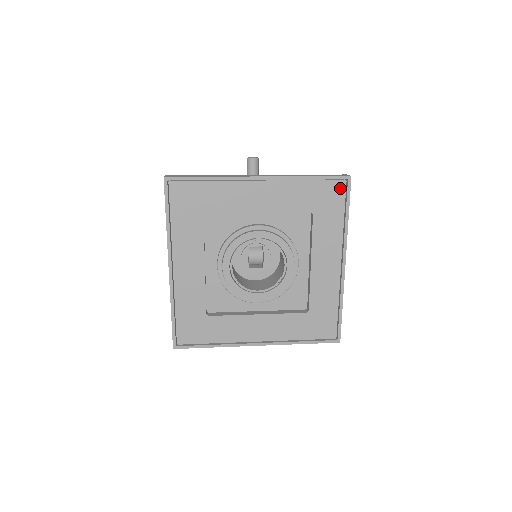
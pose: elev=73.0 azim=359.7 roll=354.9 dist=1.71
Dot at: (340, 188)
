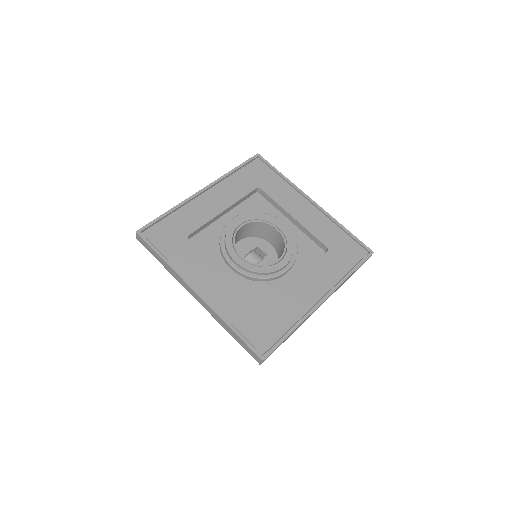
Dot at: (360, 253)
